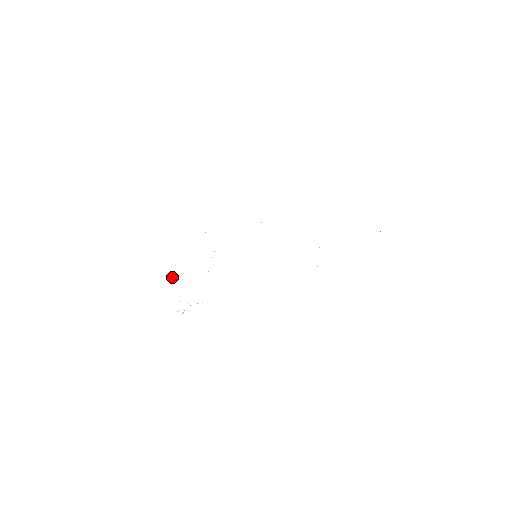
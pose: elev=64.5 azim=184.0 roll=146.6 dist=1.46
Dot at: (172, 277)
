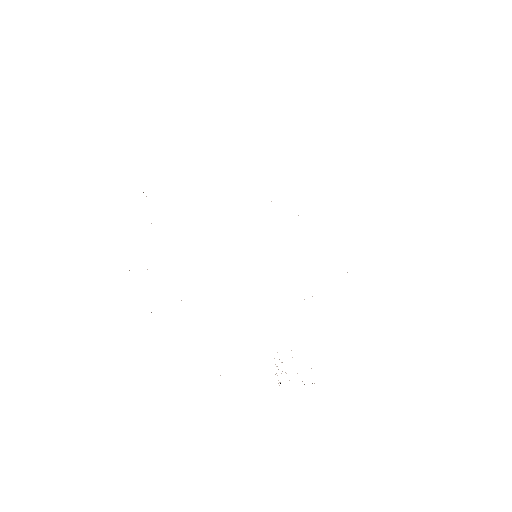
Dot at: occluded
